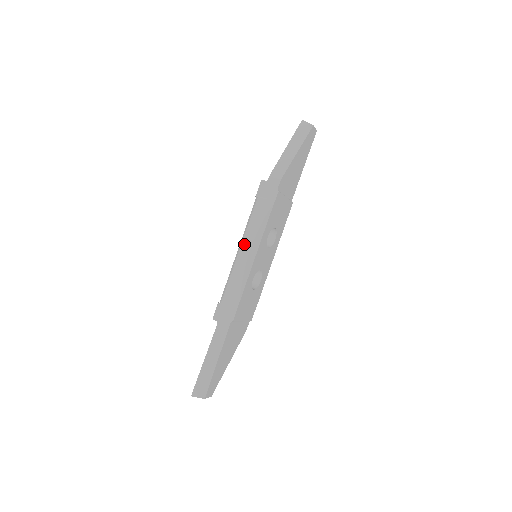
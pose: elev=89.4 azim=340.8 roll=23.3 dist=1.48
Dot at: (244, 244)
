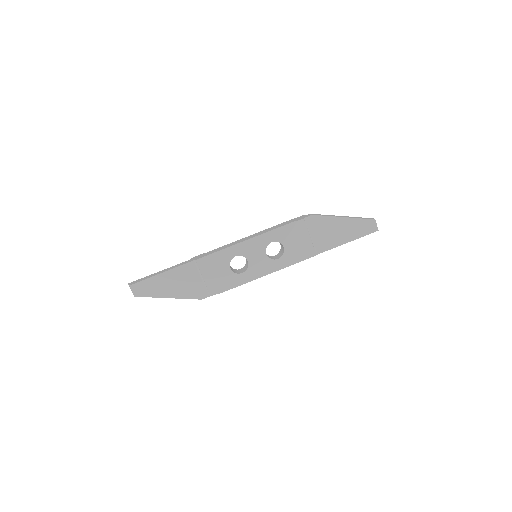
Dot at: (254, 234)
